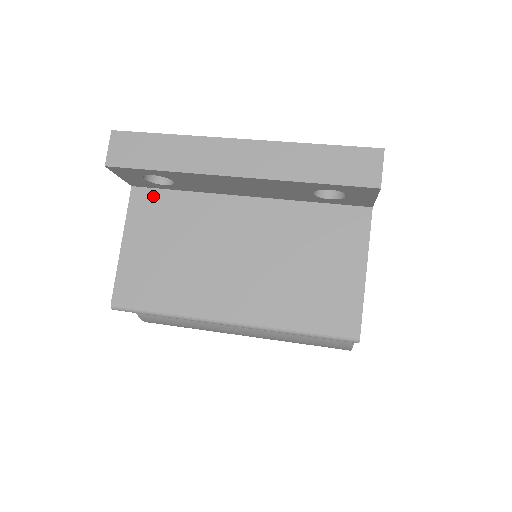
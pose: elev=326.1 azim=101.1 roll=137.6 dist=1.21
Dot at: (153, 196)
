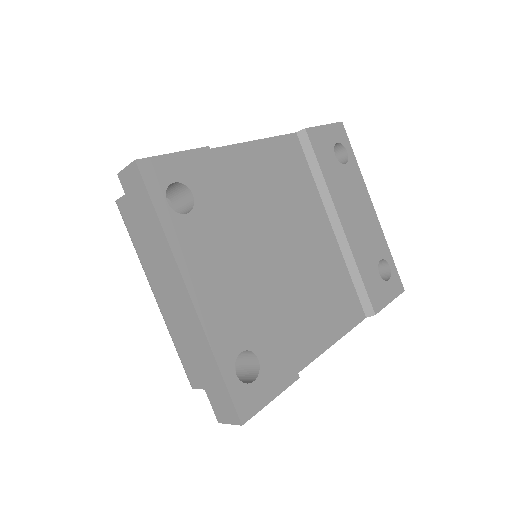
Dot at: occluded
